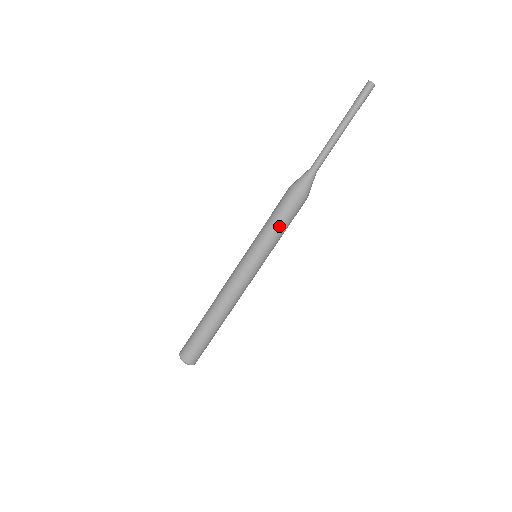
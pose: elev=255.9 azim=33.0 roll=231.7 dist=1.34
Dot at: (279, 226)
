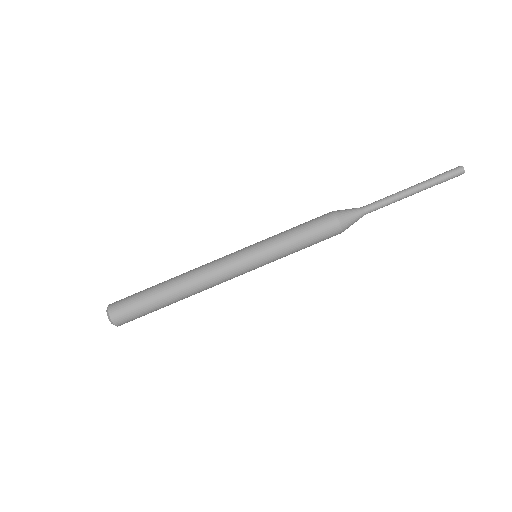
Dot at: (301, 243)
